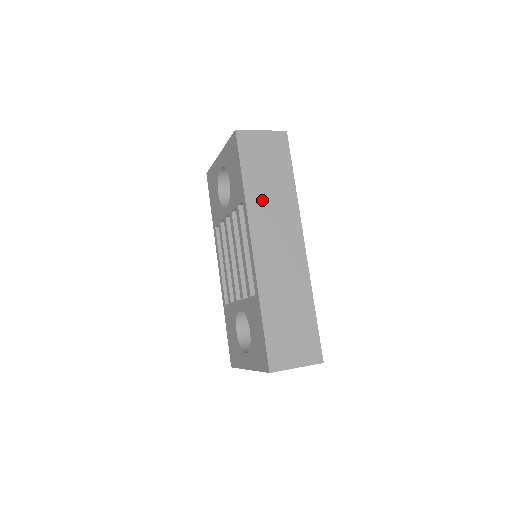
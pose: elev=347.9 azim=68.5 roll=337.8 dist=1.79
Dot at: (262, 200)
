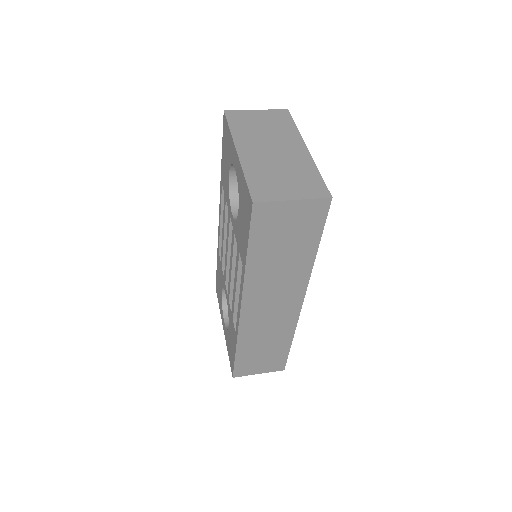
Dot at: (266, 273)
